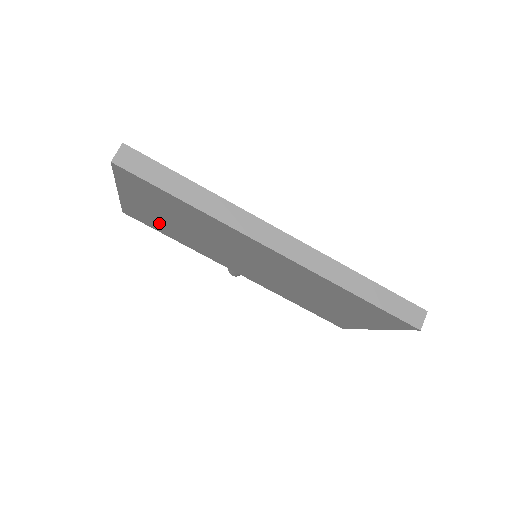
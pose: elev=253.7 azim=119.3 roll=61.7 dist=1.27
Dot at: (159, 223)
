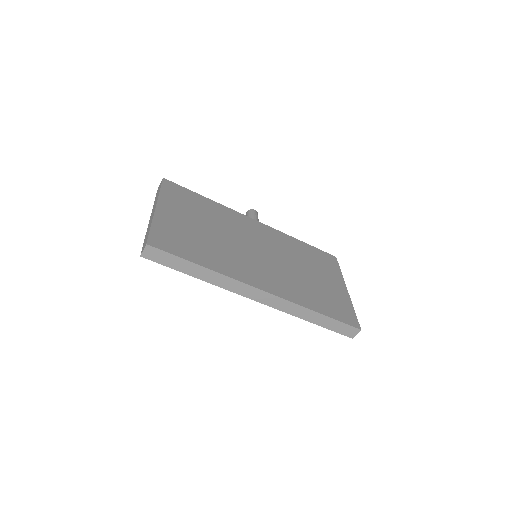
Dot at: occluded
